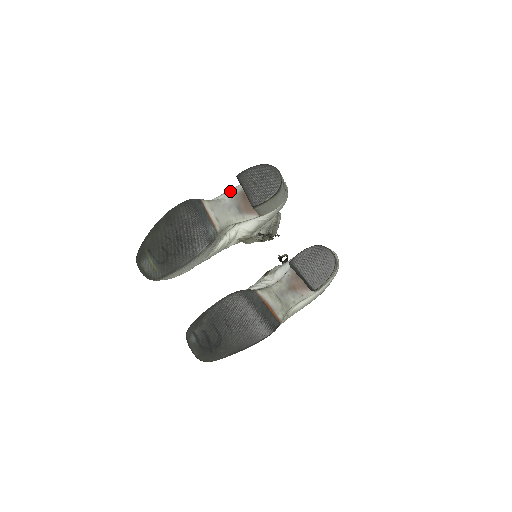
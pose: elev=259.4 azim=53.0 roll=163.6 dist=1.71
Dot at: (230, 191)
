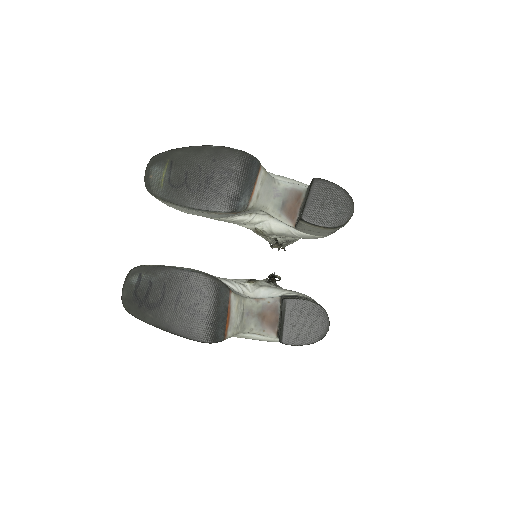
Dot at: (291, 181)
